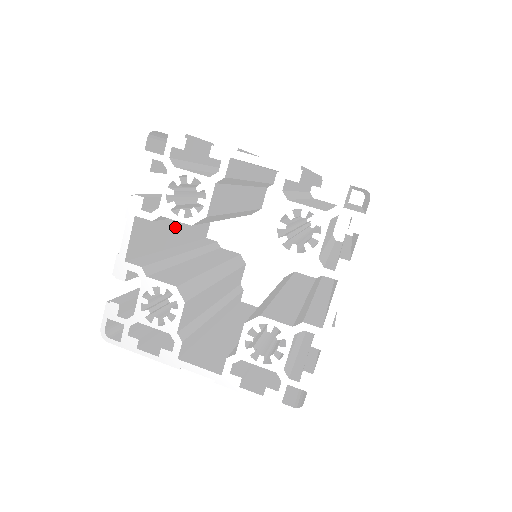
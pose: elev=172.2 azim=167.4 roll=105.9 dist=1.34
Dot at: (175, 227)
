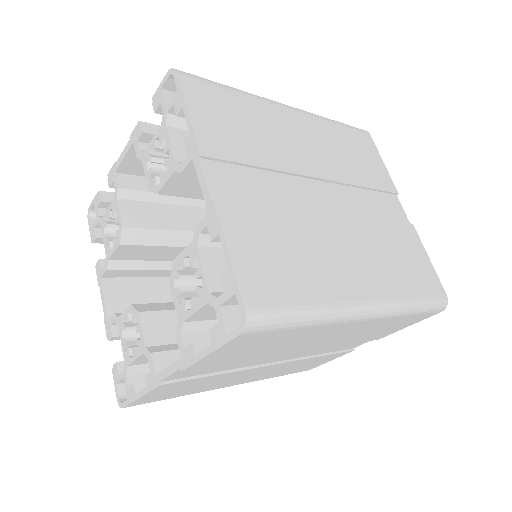
Dot at: occluded
